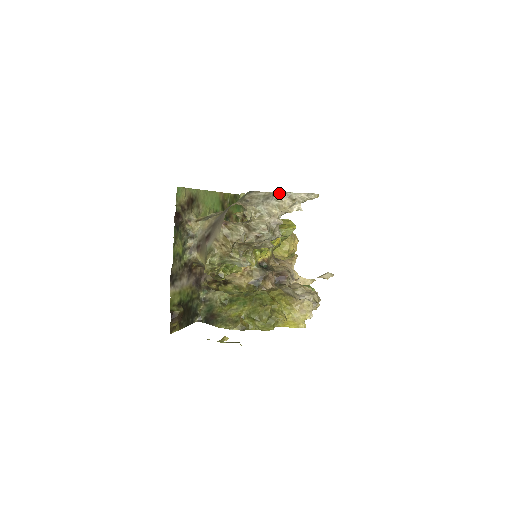
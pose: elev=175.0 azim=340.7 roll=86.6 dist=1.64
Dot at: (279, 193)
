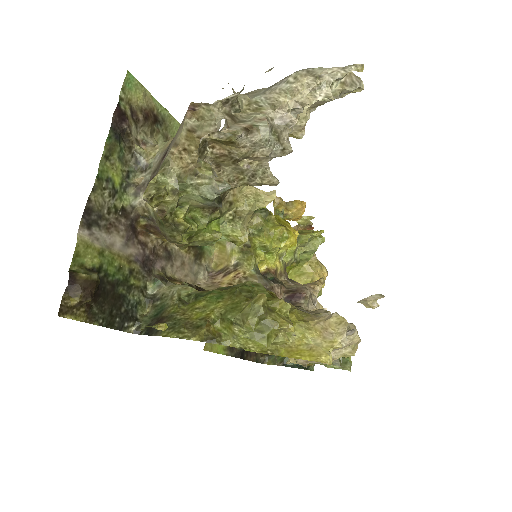
Dot at: occluded
